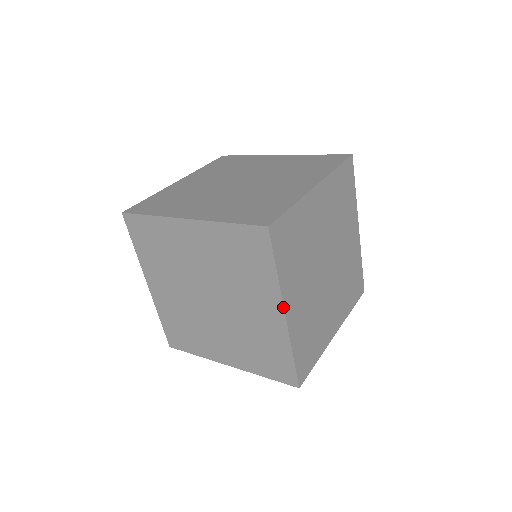
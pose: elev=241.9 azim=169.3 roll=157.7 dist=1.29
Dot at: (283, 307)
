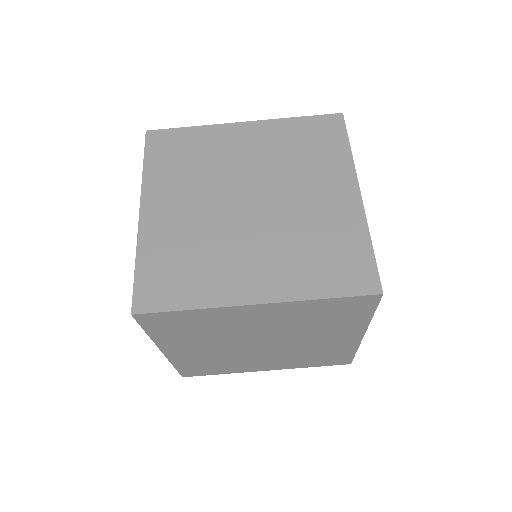
Dot at: occluded
